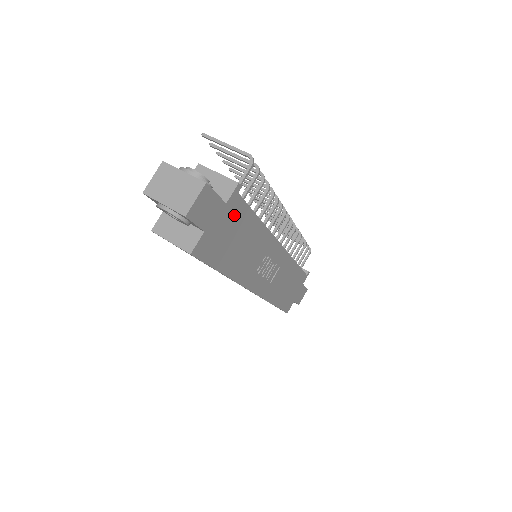
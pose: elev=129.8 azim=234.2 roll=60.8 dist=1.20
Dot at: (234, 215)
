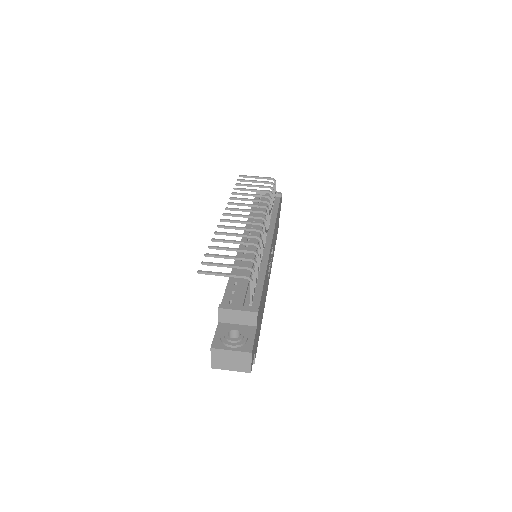
Dot at: (259, 315)
